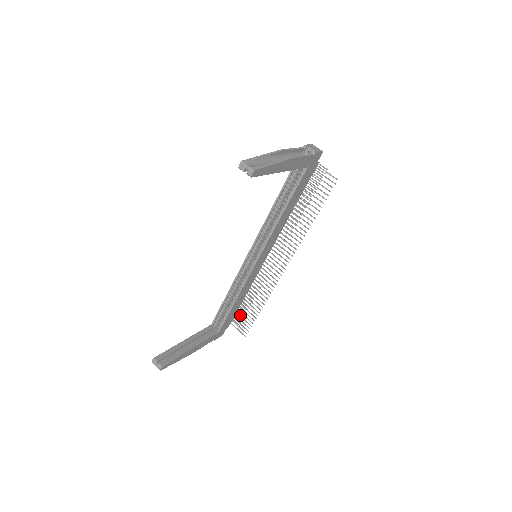
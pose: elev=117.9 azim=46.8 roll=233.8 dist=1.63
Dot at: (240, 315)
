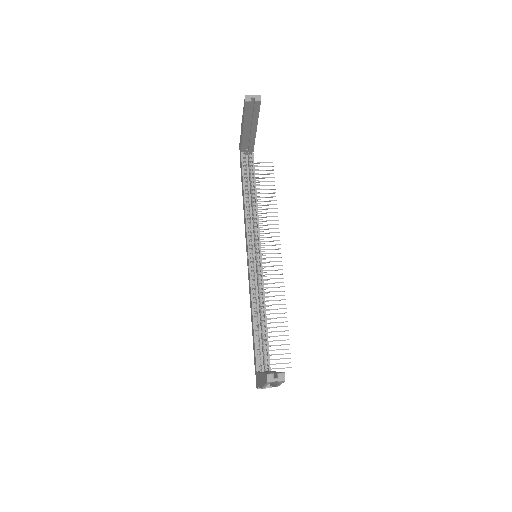
Dot at: occluded
